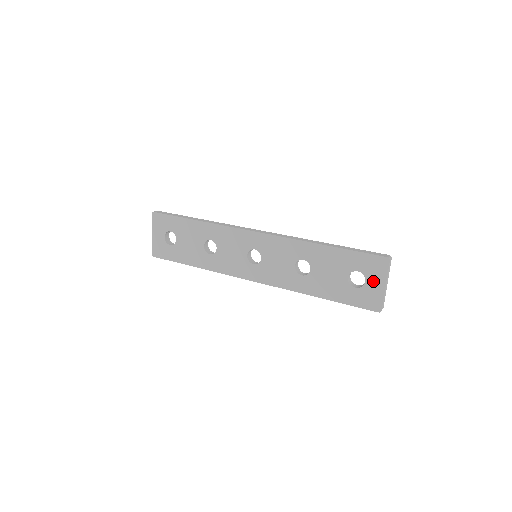
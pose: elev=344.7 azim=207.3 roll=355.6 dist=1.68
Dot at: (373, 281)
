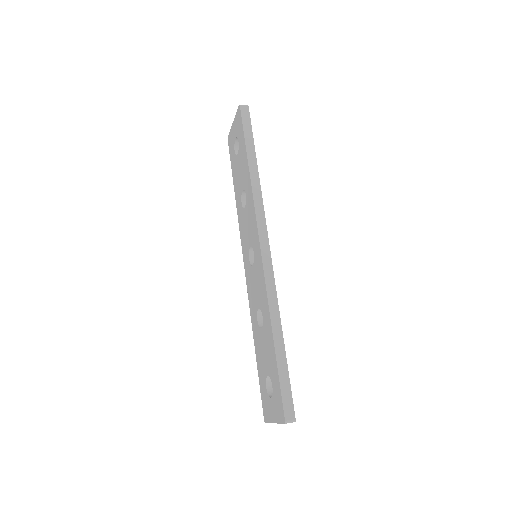
Dot at: (273, 407)
